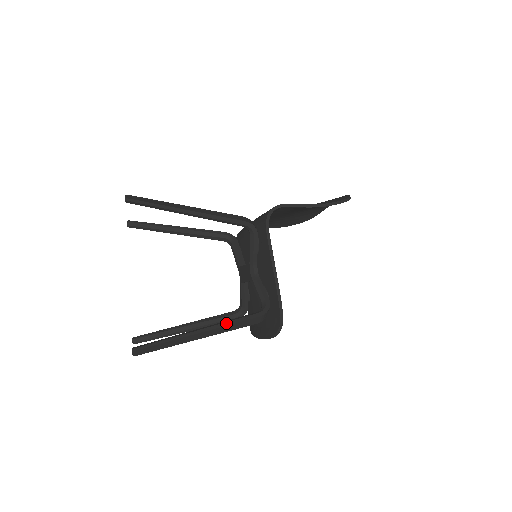
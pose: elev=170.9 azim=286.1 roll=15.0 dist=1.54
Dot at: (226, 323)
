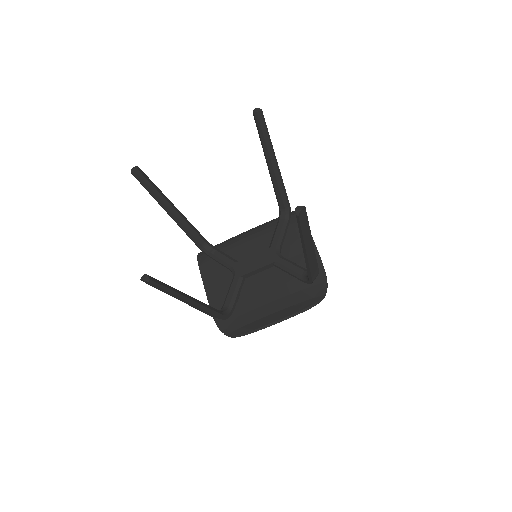
Dot at: occluded
